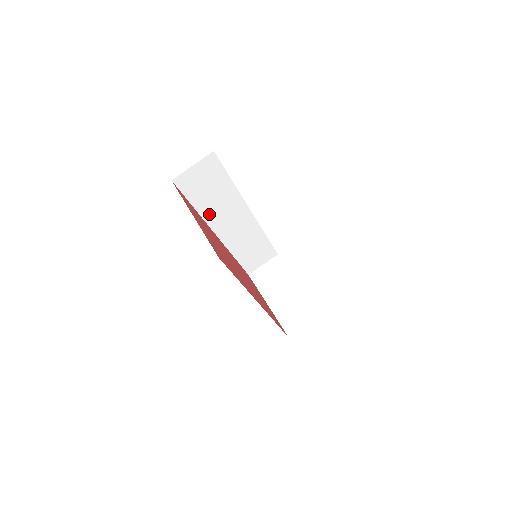
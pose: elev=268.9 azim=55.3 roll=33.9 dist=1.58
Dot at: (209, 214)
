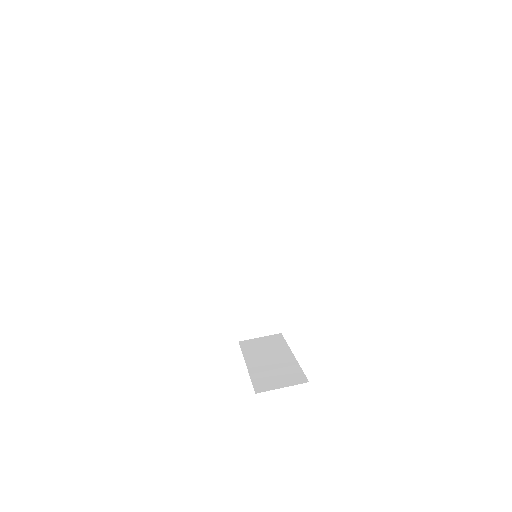
Dot at: (227, 209)
